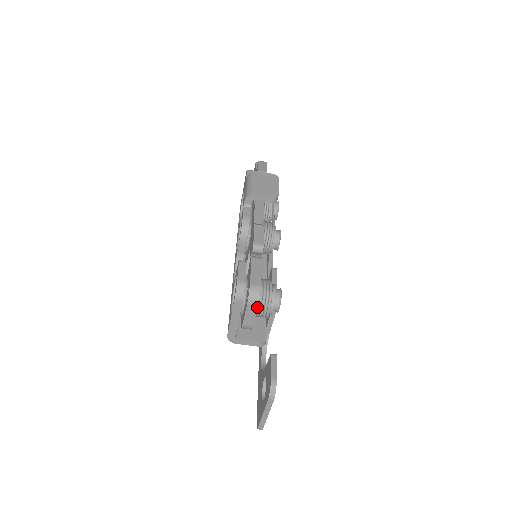
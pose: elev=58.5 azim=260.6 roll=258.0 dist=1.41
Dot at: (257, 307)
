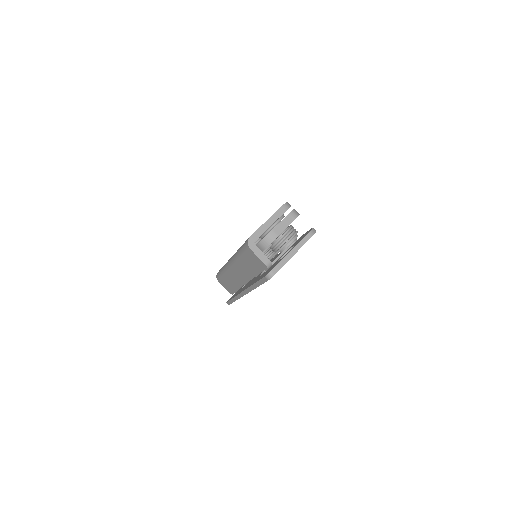
Dot at: occluded
